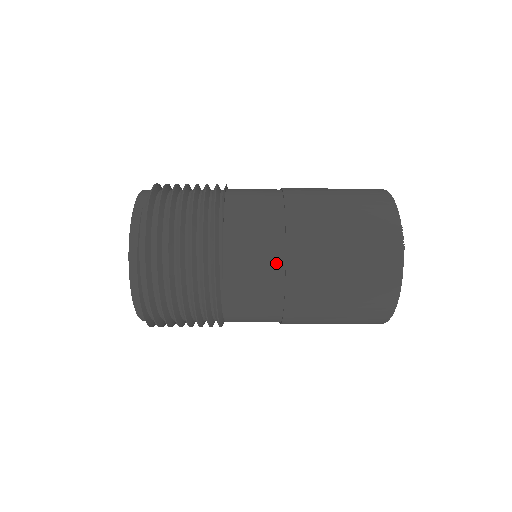
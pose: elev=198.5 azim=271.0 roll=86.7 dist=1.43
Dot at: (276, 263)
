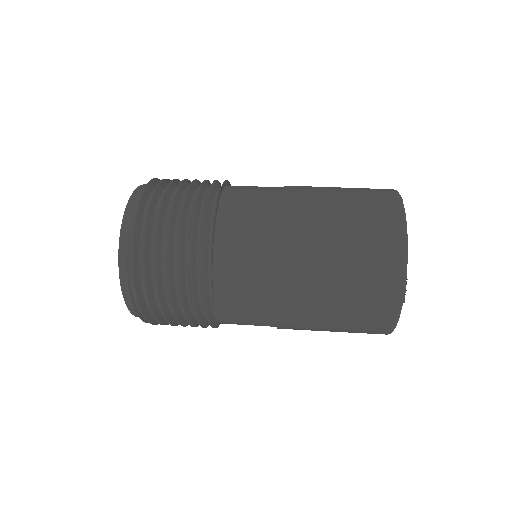
Dot at: (267, 309)
